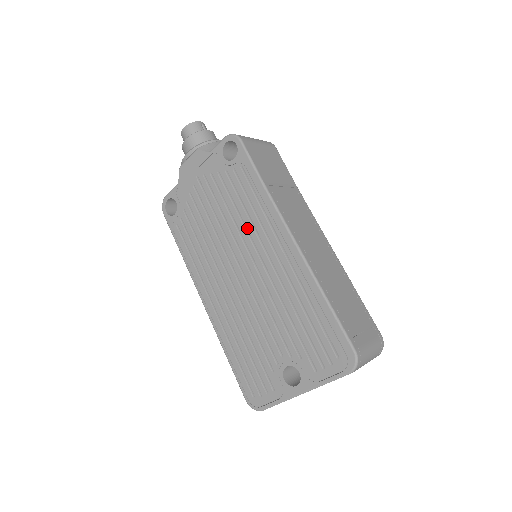
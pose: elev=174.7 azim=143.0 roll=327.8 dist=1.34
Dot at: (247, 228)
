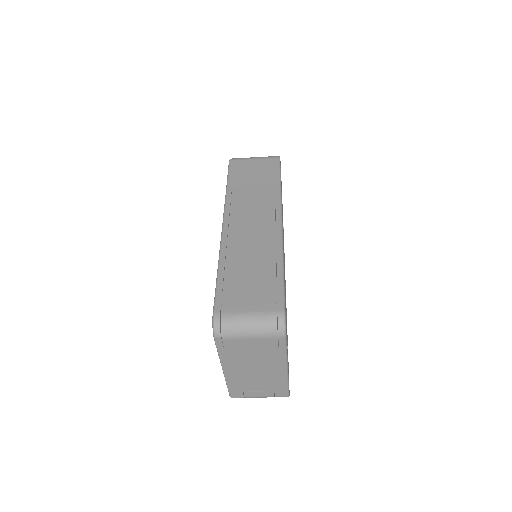
Dot at: occluded
